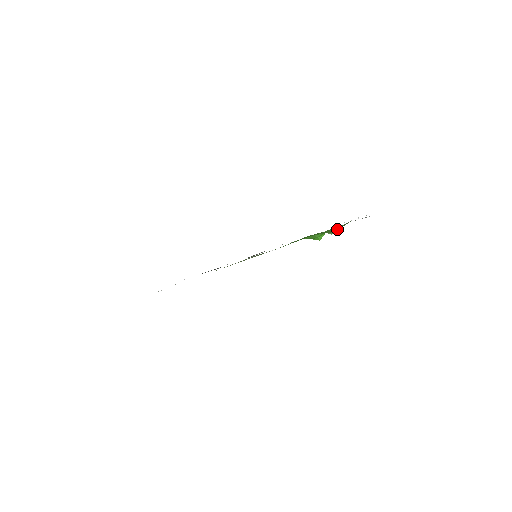
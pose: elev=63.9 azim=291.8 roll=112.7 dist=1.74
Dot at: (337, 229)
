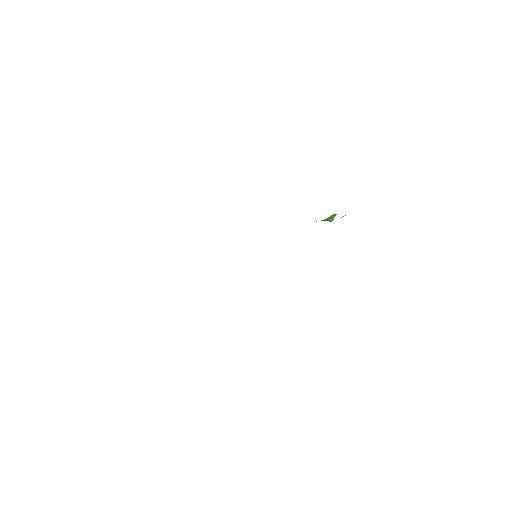
Dot at: occluded
